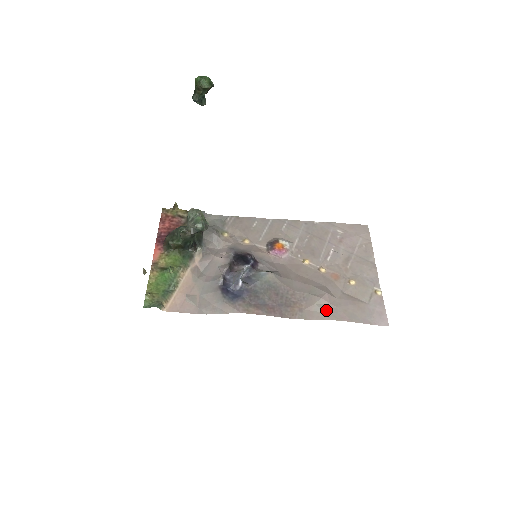
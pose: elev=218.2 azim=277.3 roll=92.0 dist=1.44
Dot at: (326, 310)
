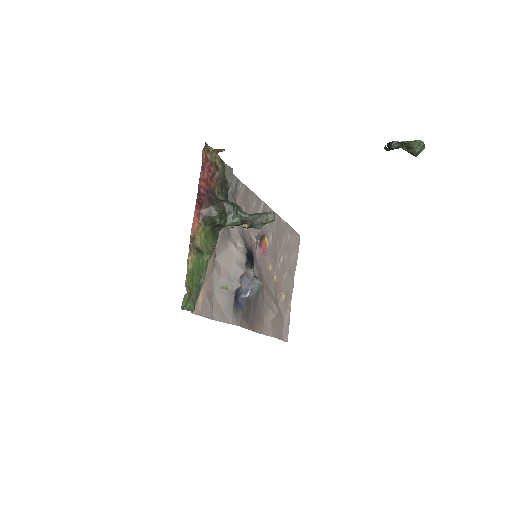
Dot at: (273, 327)
